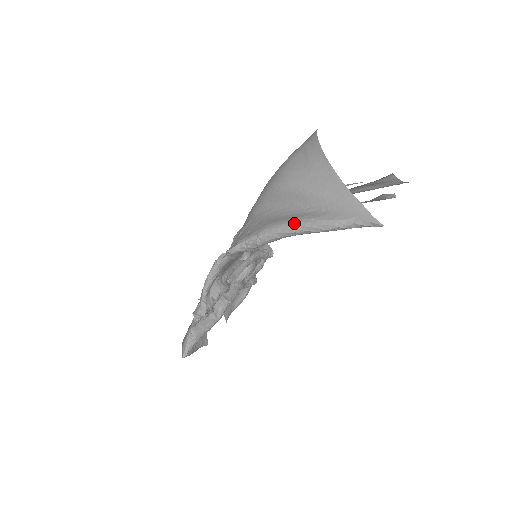
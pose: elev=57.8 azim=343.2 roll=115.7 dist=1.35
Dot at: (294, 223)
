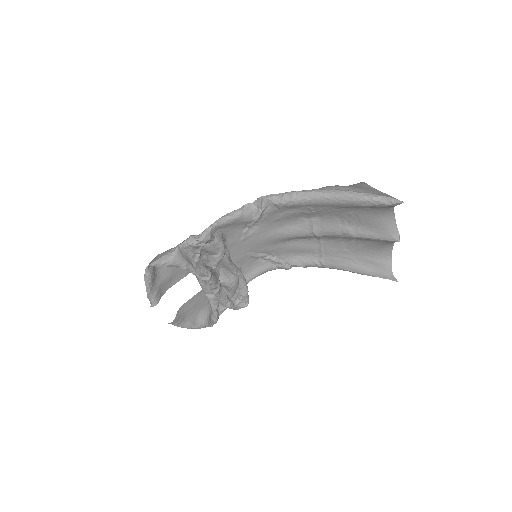
Dot at: (332, 189)
